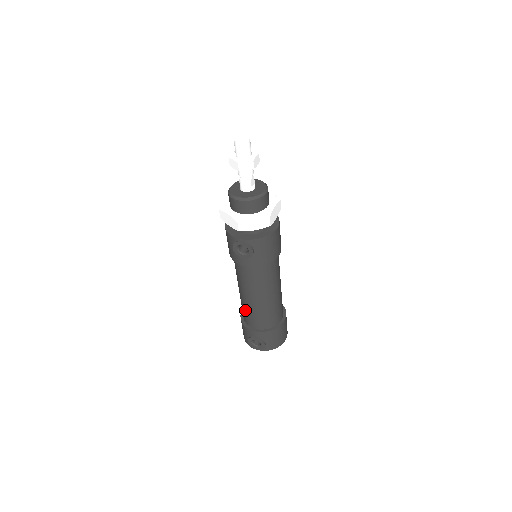
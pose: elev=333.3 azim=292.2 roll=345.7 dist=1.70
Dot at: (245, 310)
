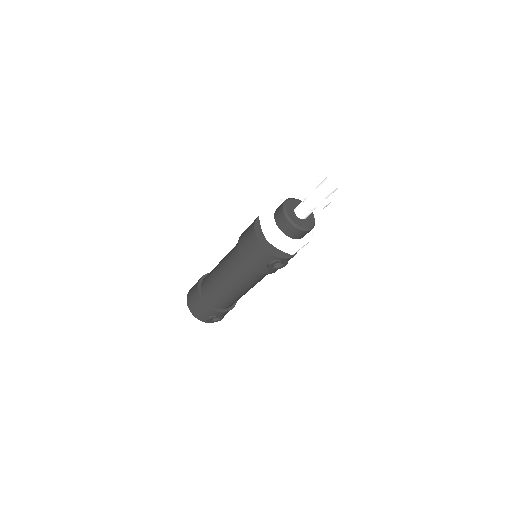
Dot at: (223, 299)
